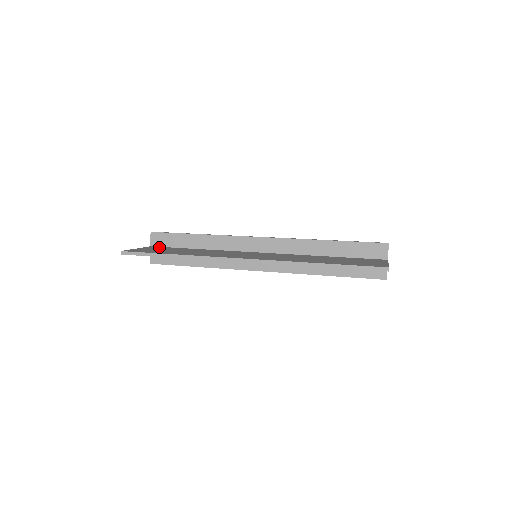
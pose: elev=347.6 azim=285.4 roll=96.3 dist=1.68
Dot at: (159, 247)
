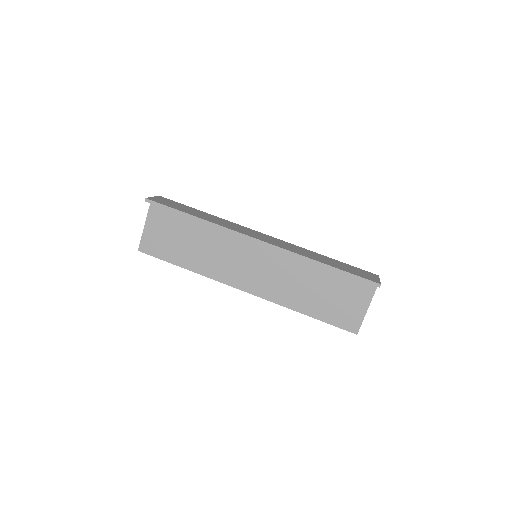
Dot at: (161, 210)
